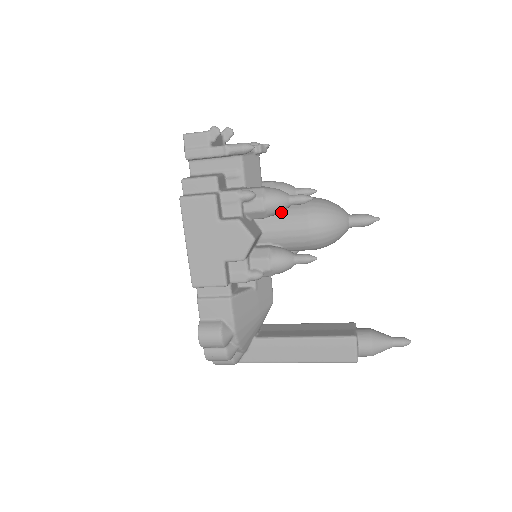
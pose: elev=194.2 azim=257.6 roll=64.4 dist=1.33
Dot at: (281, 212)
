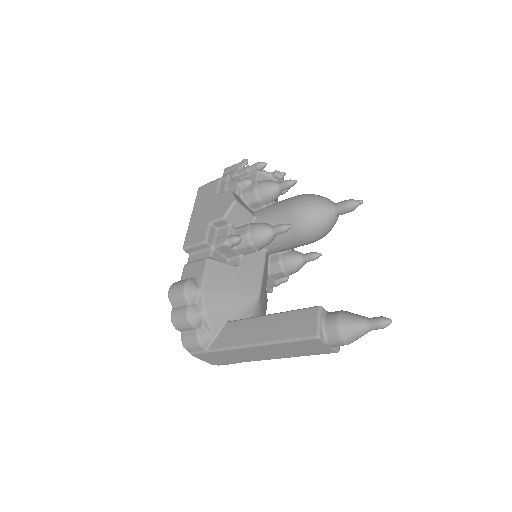
Dot at: (275, 203)
